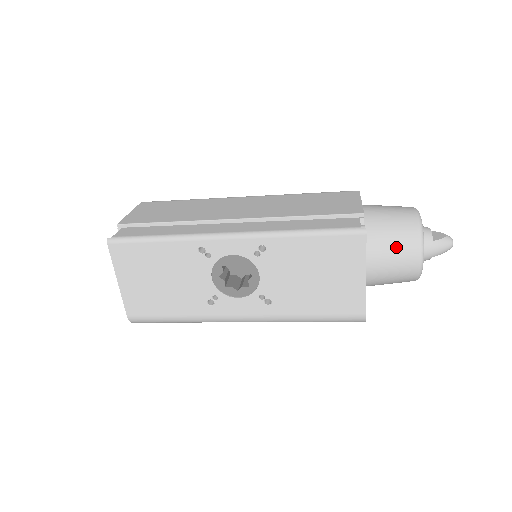
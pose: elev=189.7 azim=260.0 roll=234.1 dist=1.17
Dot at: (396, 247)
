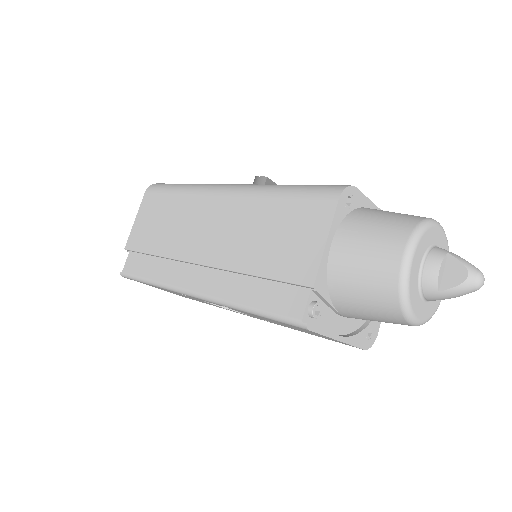
Dot at: (372, 313)
